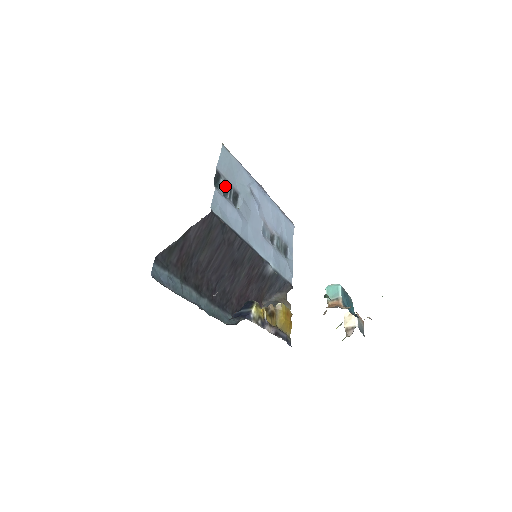
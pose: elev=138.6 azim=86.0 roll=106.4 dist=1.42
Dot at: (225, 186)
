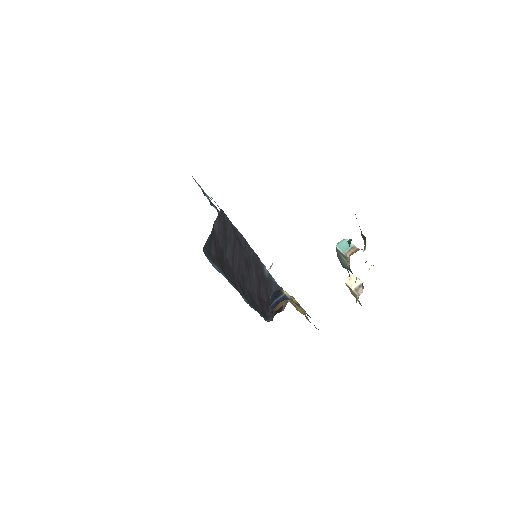
Dot at: (208, 198)
